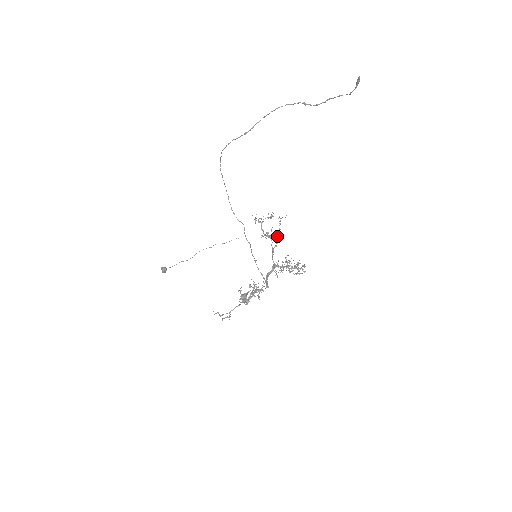
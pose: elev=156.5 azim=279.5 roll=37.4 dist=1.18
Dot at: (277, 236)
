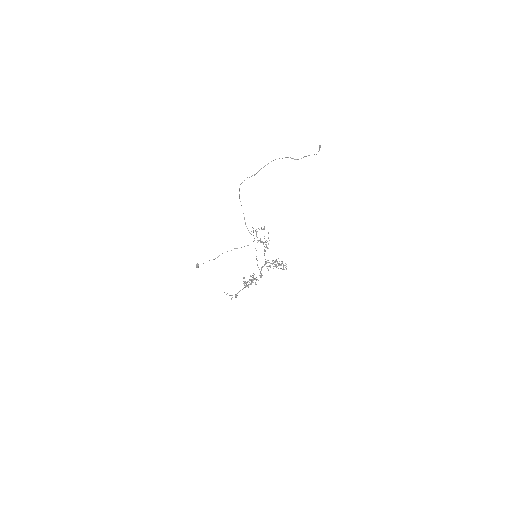
Dot at: occluded
